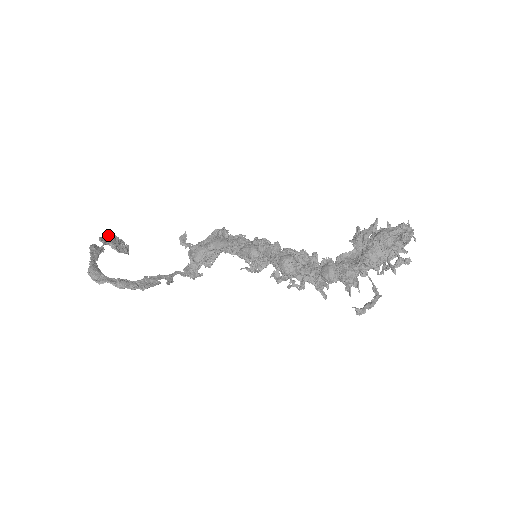
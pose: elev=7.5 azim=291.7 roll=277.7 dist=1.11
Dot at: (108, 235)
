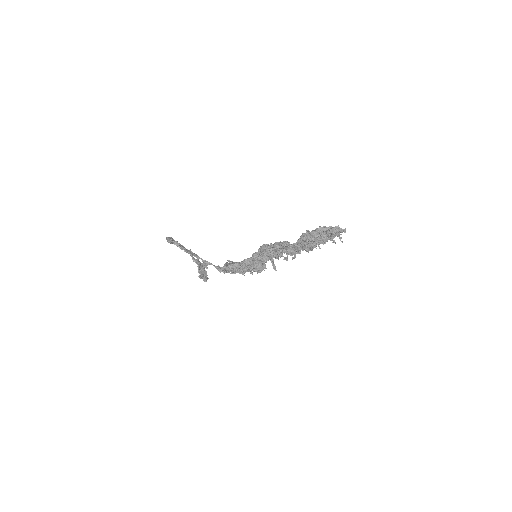
Dot at: (199, 261)
